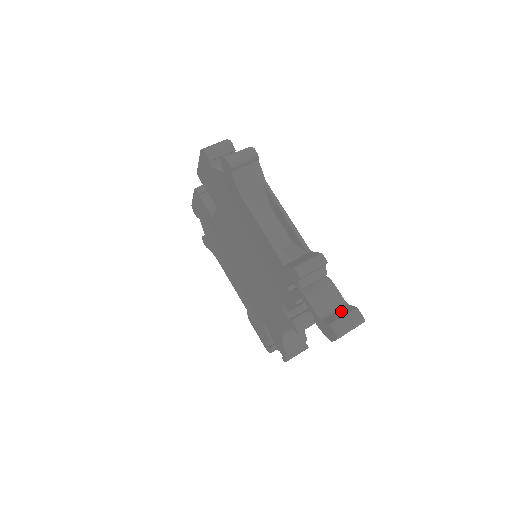
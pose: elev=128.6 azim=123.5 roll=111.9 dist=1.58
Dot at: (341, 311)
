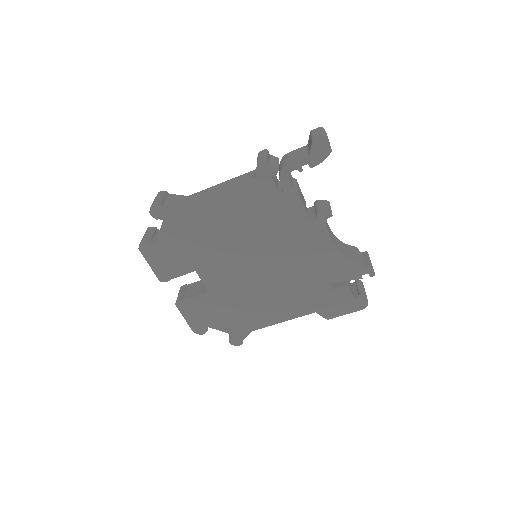
Dot at: (309, 143)
